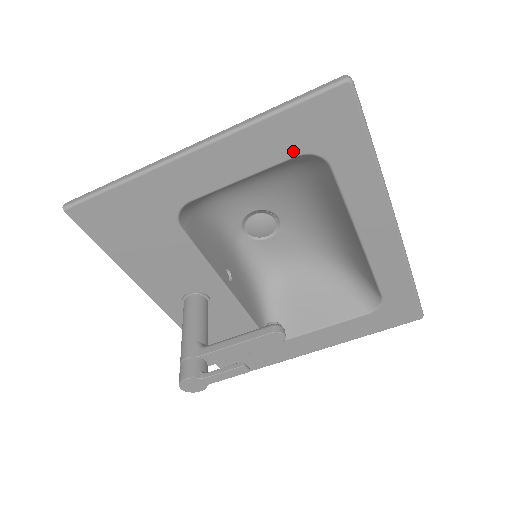
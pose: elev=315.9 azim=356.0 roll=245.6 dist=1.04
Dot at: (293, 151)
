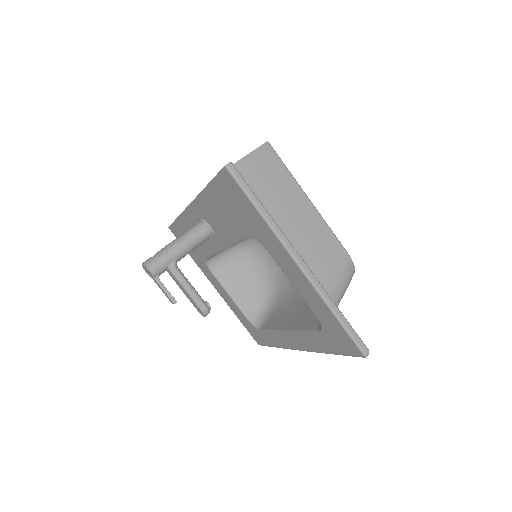
Dot at: (319, 317)
